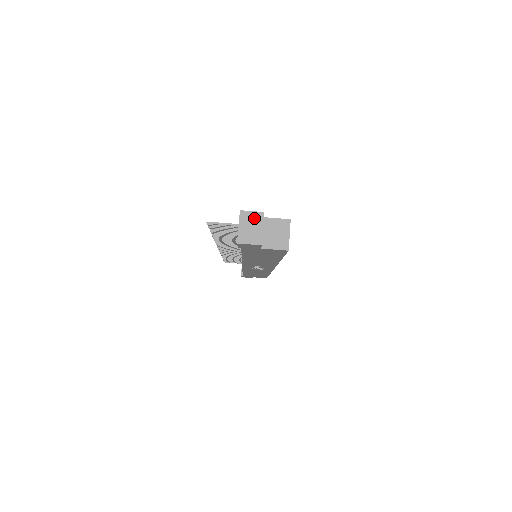
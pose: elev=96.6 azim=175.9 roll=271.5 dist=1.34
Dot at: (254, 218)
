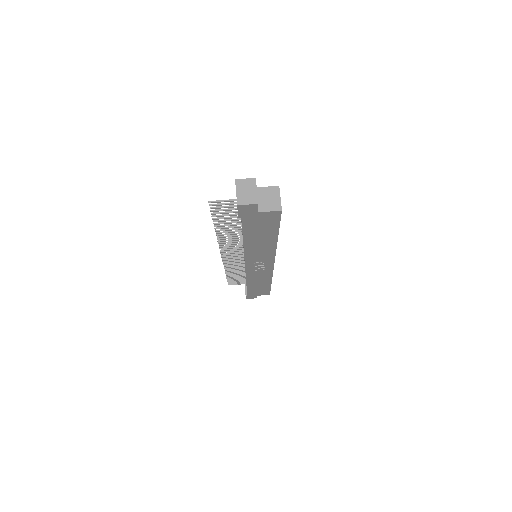
Dot at: (248, 184)
